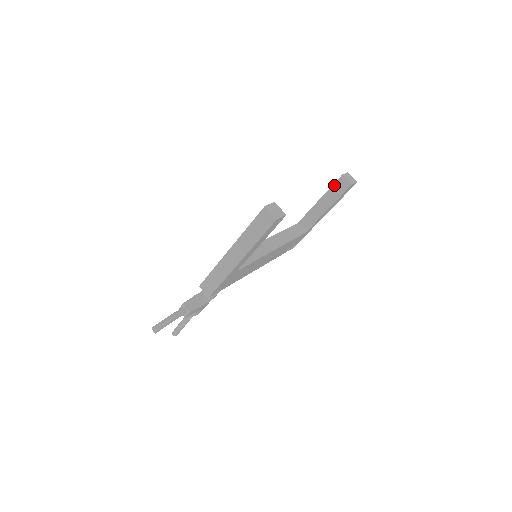
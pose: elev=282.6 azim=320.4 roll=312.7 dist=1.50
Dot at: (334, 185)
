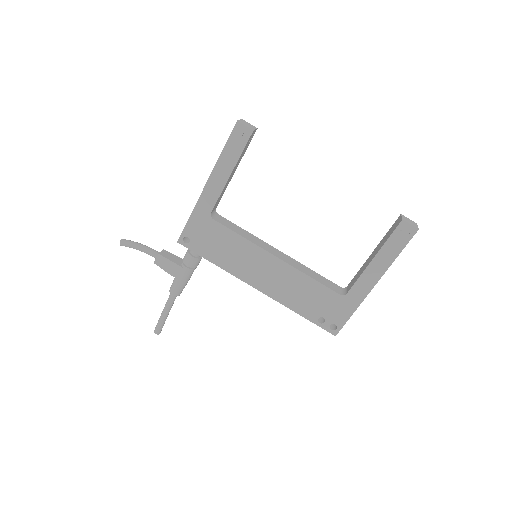
Dot at: (390, 229)
